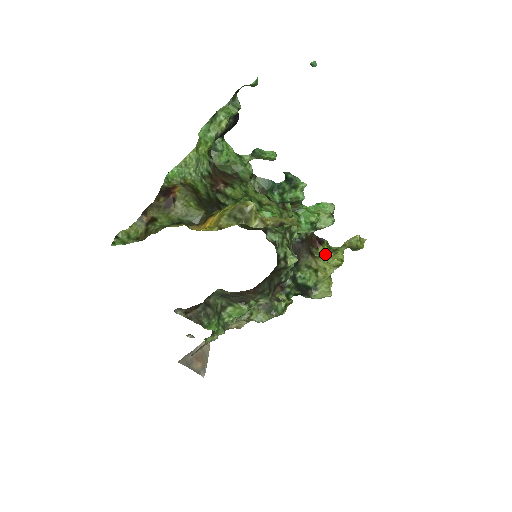
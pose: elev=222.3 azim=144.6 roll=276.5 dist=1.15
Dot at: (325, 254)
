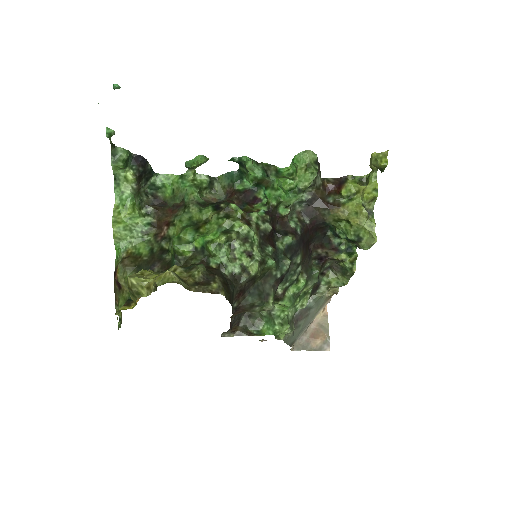
Dot at: (354, 193)
